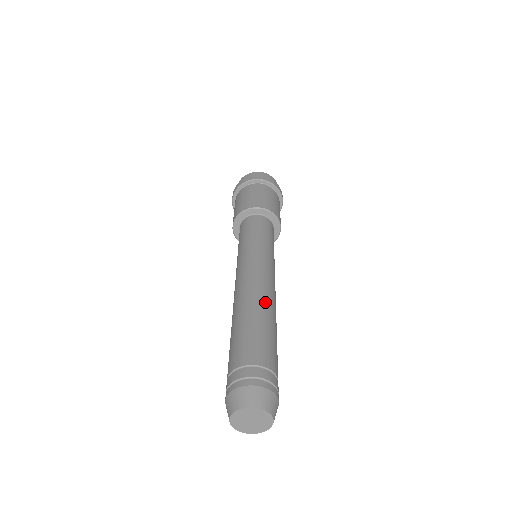
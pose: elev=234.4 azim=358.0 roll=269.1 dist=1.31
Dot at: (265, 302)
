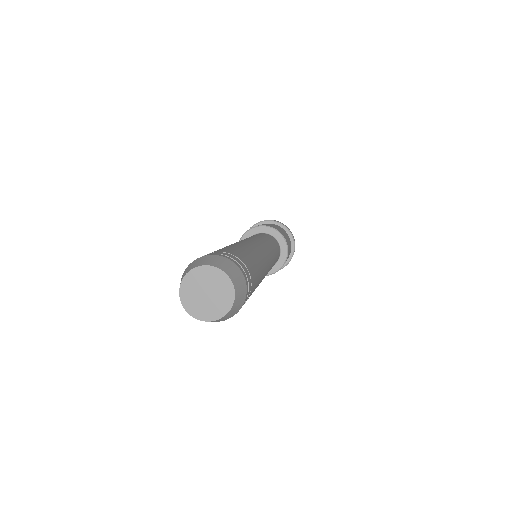
Dot at: (246, 244)
